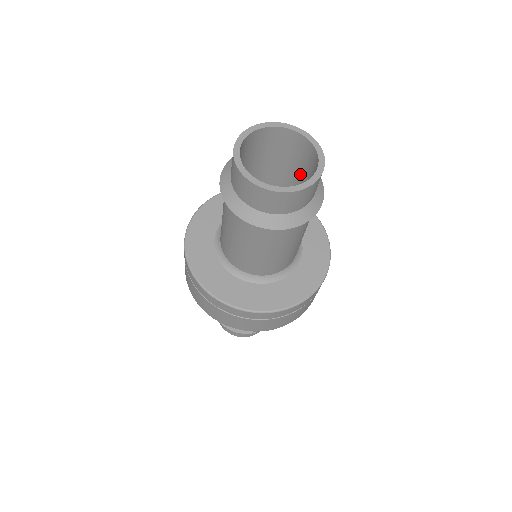
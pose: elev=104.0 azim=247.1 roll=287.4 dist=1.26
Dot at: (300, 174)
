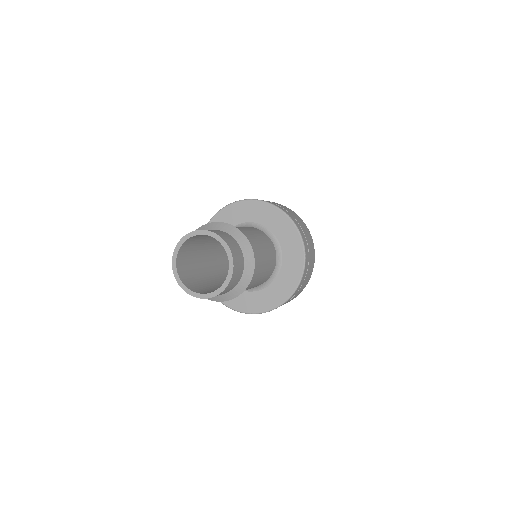
Dot at: occluded
